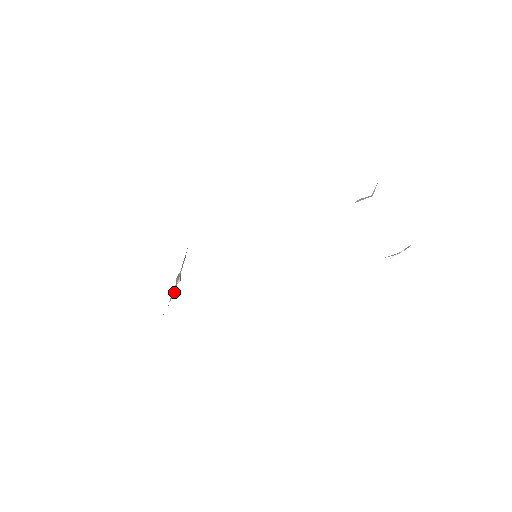
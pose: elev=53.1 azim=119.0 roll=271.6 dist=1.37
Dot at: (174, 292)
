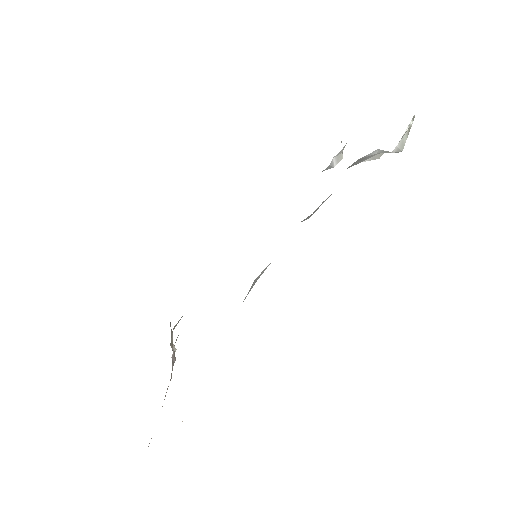
Dot at: (174, 357)
